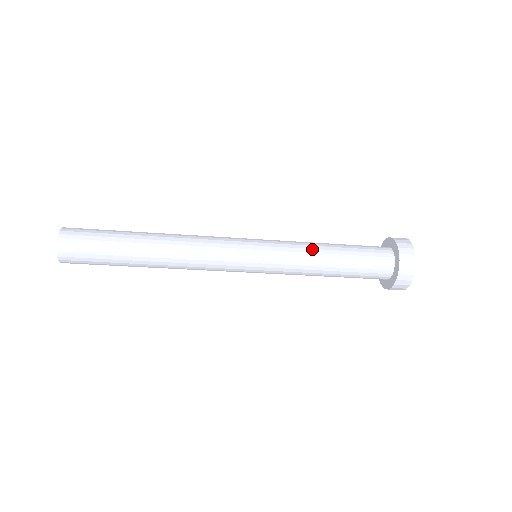
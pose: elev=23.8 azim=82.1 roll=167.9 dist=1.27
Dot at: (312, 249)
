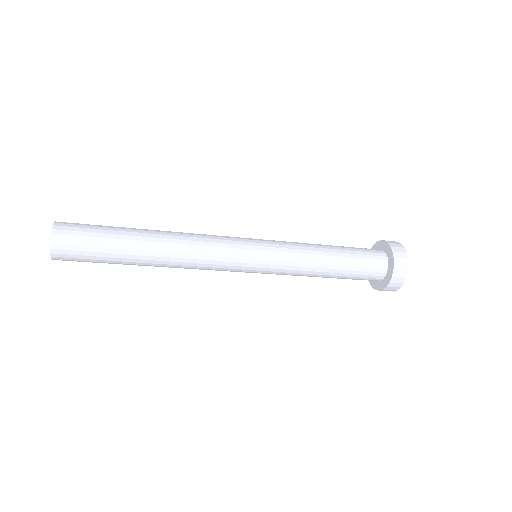
Dot at: (313, 255)
